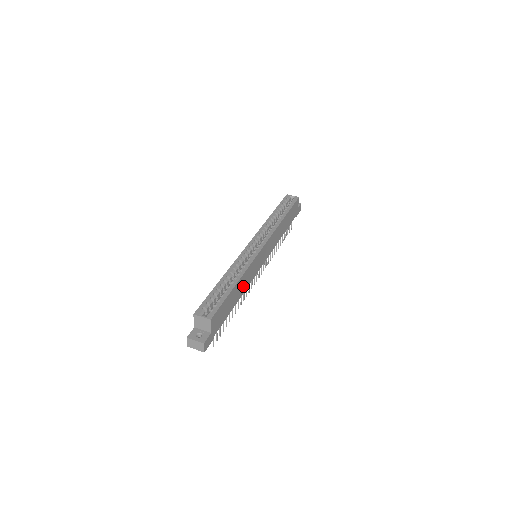
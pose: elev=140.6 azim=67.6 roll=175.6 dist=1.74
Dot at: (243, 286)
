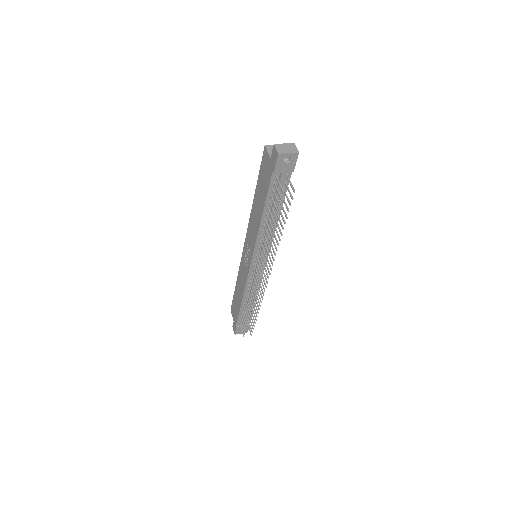
Dot at: occluded
